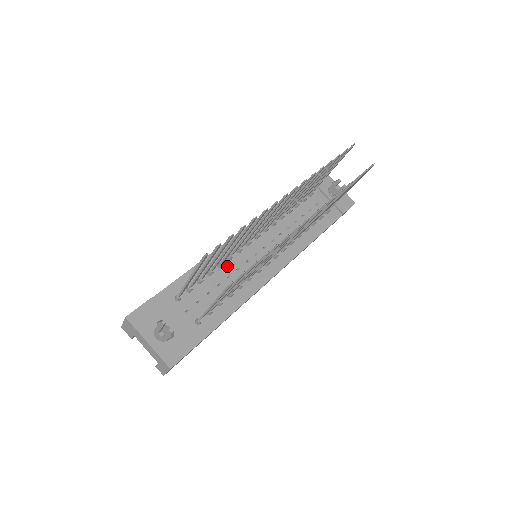
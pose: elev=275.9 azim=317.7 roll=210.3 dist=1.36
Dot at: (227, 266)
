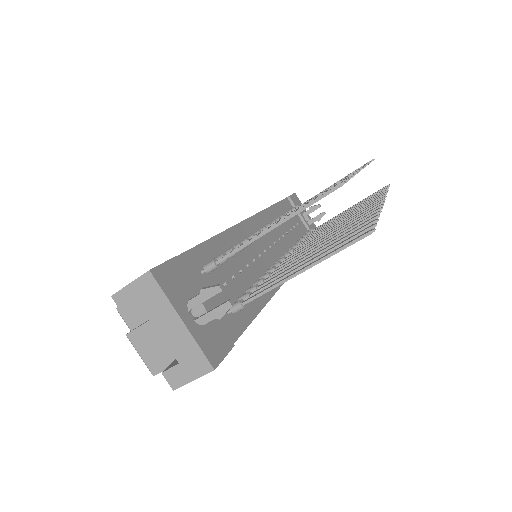
Dot at: (244, 252)
